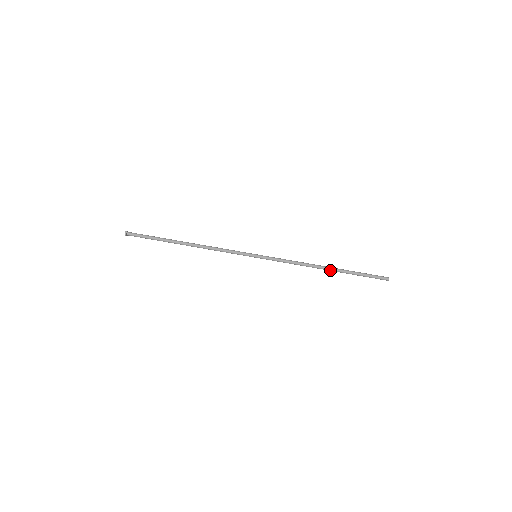
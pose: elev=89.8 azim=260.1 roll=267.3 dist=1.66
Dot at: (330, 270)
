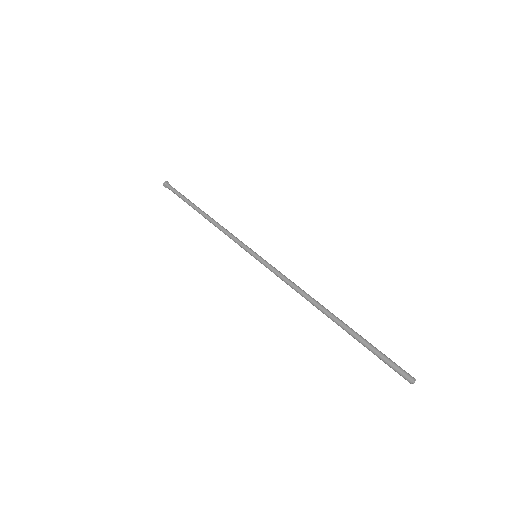
Dot at: (330, 318)
